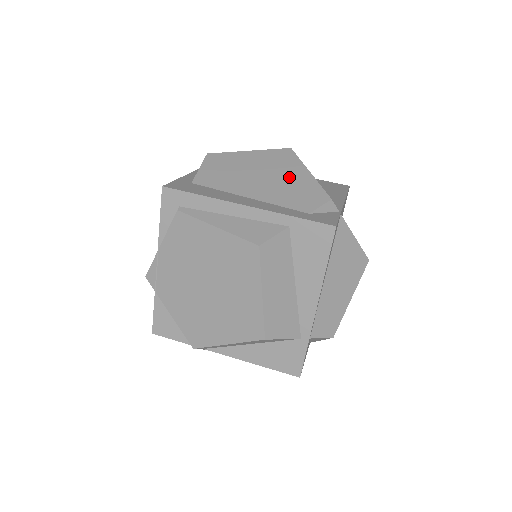
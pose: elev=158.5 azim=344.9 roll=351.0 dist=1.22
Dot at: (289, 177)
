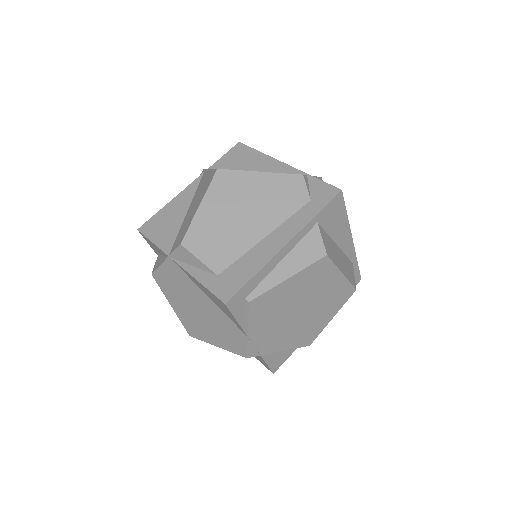
Dot at: (257, 191)
